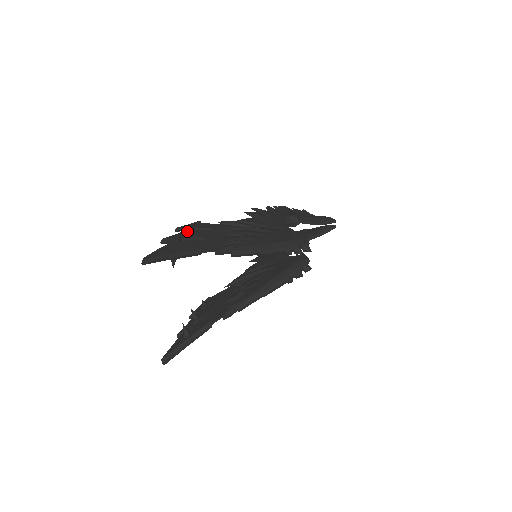
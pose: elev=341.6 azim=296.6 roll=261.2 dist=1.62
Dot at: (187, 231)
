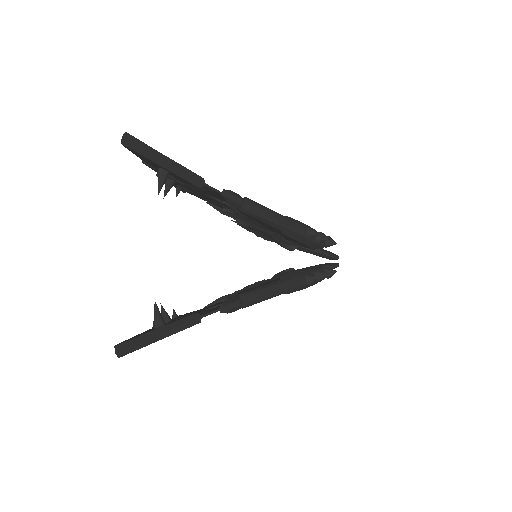
Dot at: occluded
